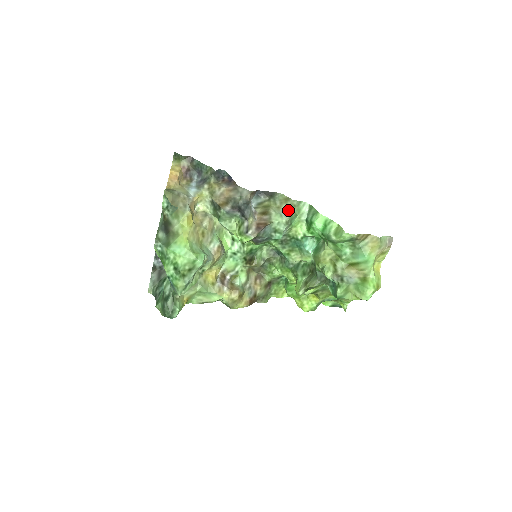
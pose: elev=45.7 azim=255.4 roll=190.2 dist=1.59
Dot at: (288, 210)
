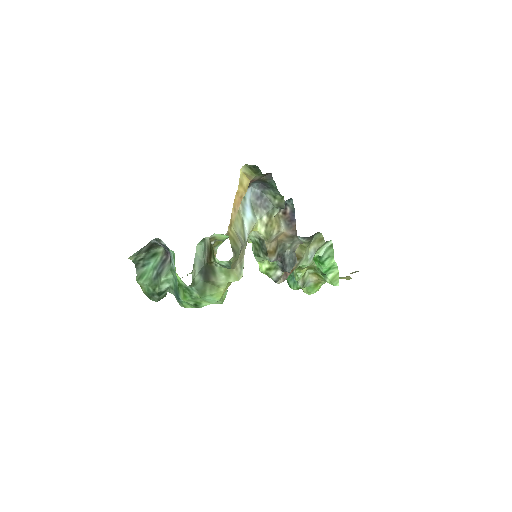
Dot at: (315, 252)
